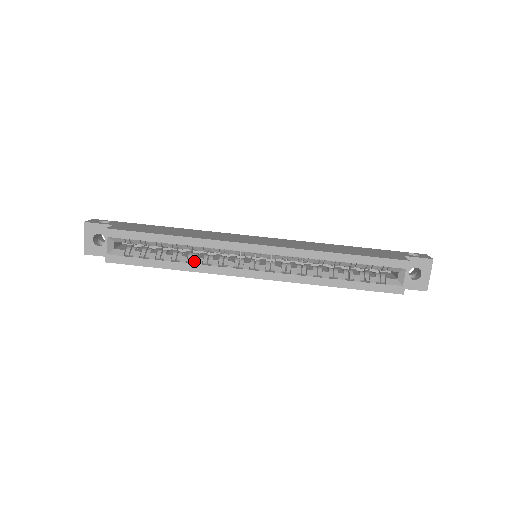
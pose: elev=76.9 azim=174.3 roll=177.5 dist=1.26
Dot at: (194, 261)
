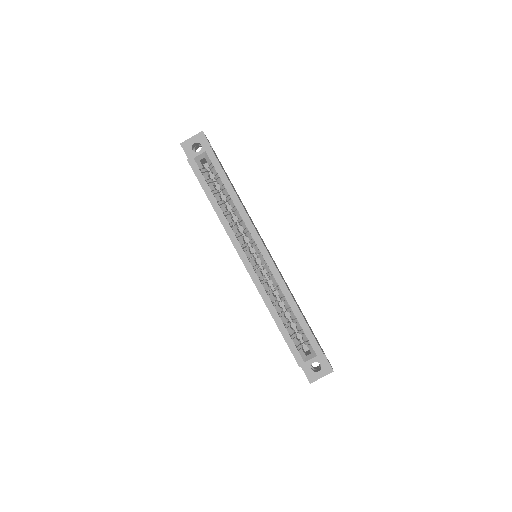
Dot at: (227, 217)
